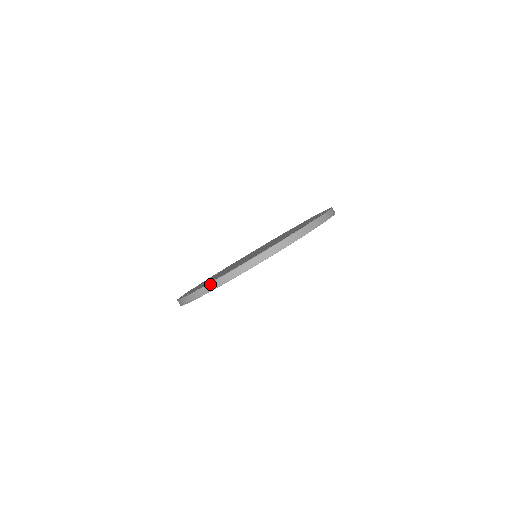
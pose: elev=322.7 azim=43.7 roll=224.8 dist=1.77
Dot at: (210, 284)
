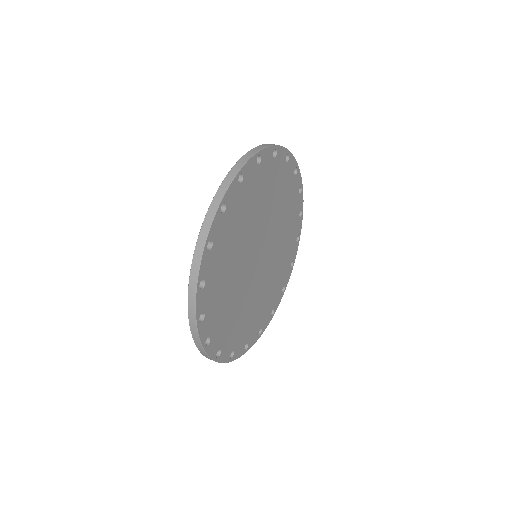
Dot at: (189, 290)
